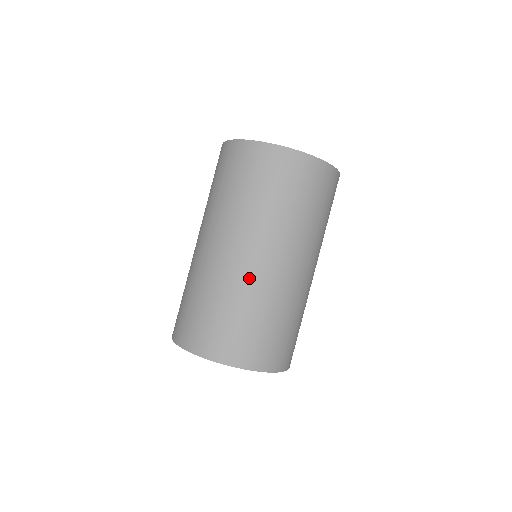
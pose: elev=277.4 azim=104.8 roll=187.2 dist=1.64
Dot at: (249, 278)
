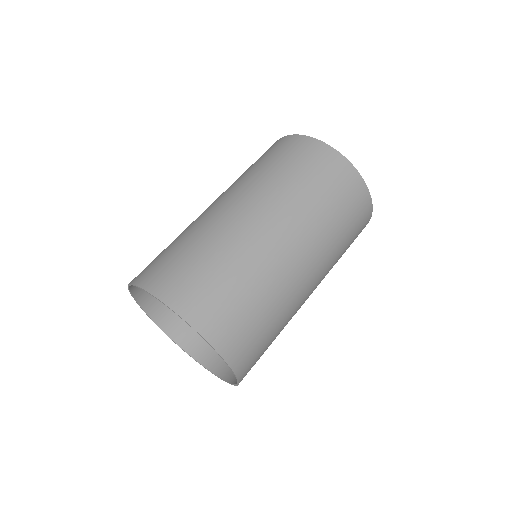
Dot at: (251, 242)
